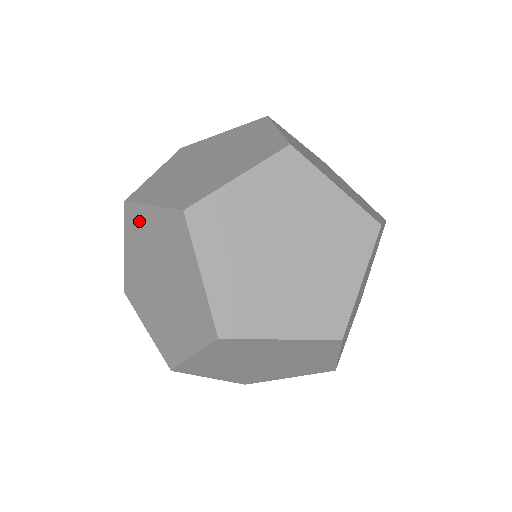
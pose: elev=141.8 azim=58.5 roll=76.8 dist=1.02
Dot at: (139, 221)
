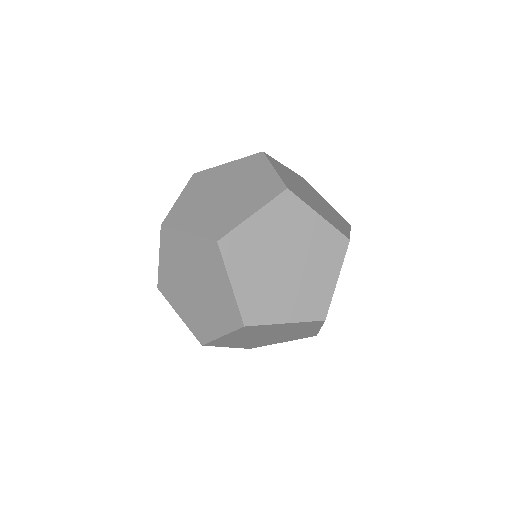
Dot at: occluded
